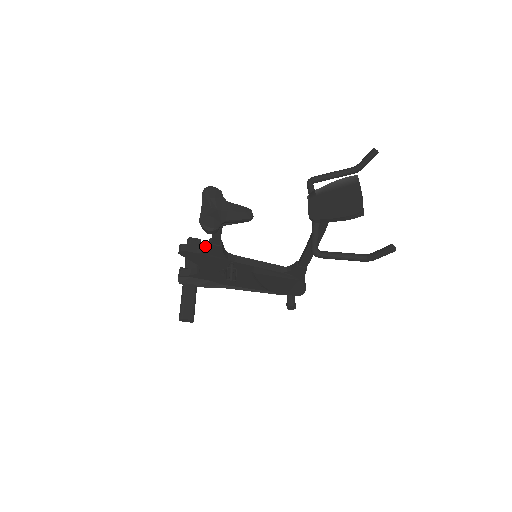
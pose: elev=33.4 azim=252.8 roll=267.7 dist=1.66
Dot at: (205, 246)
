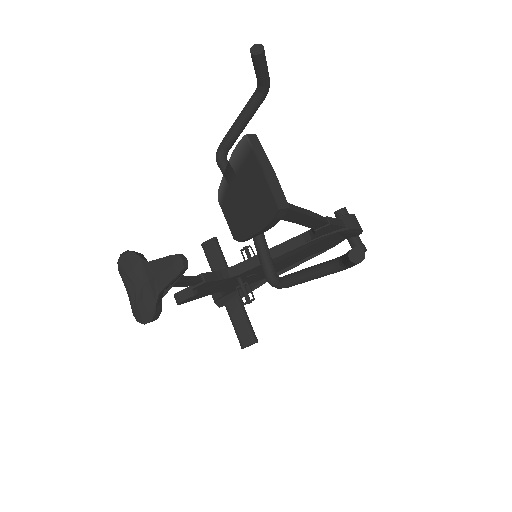
Dot at: occluded
